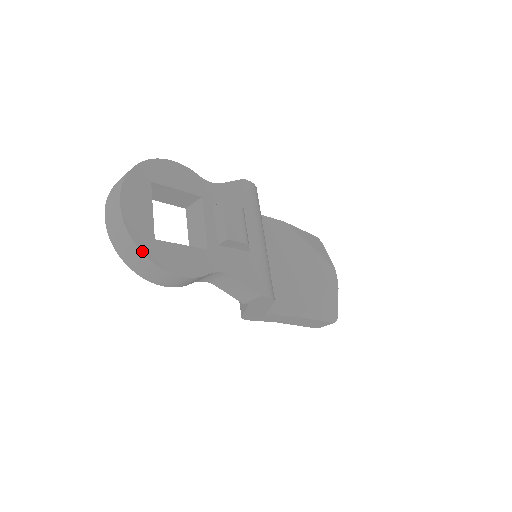
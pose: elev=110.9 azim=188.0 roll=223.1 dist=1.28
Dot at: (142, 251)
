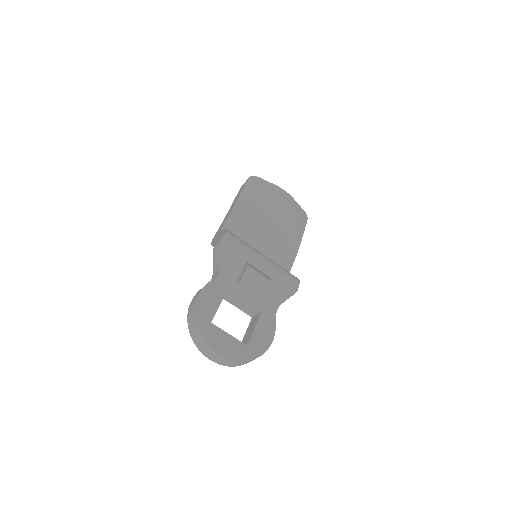
Dot at: (252, 359)
